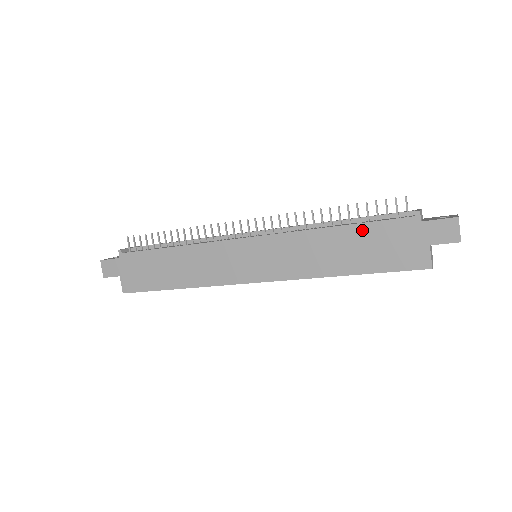
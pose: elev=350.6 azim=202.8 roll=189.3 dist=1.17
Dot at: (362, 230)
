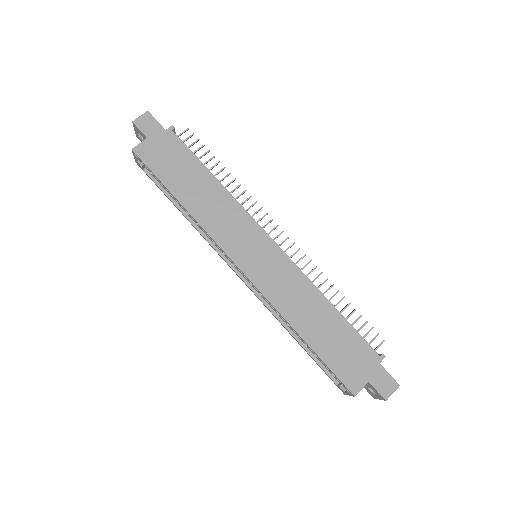
Dot at: (344, 326)
